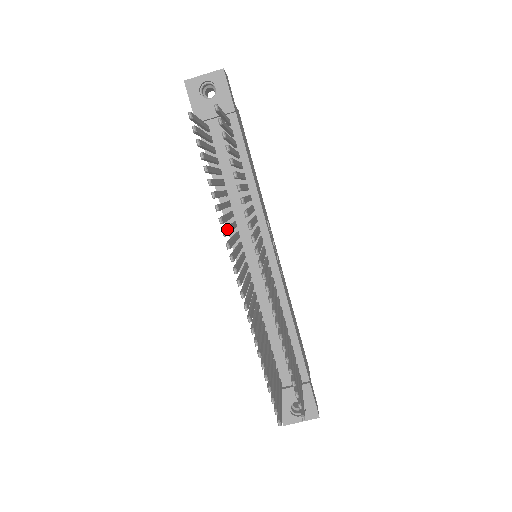
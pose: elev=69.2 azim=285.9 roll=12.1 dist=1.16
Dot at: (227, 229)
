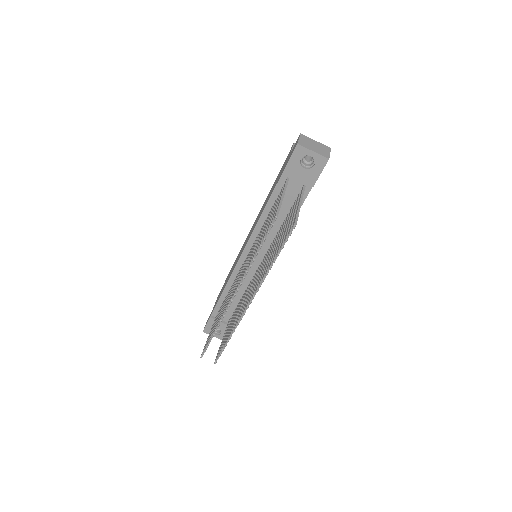
Dot at: occluded
